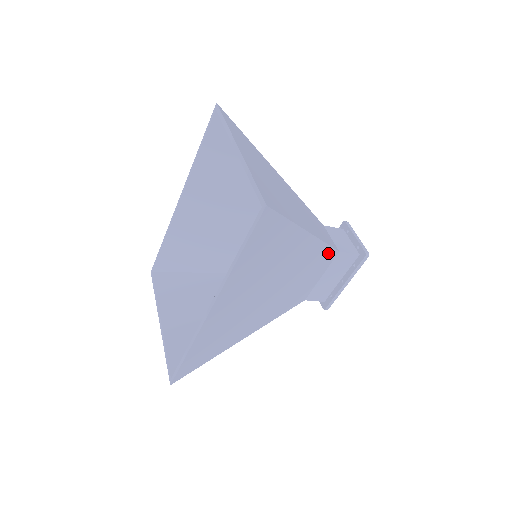
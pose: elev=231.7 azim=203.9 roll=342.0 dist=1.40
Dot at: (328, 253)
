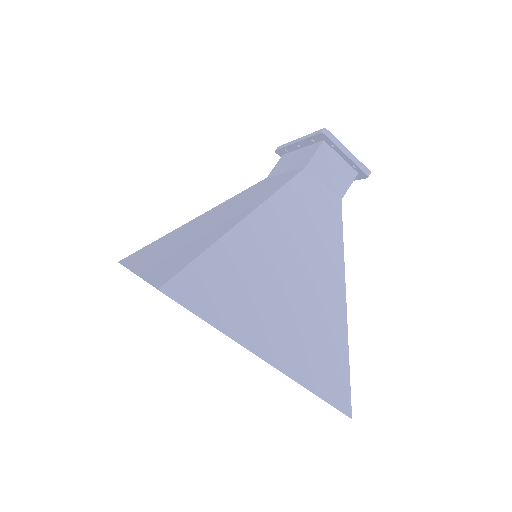
Dot at: occluded
